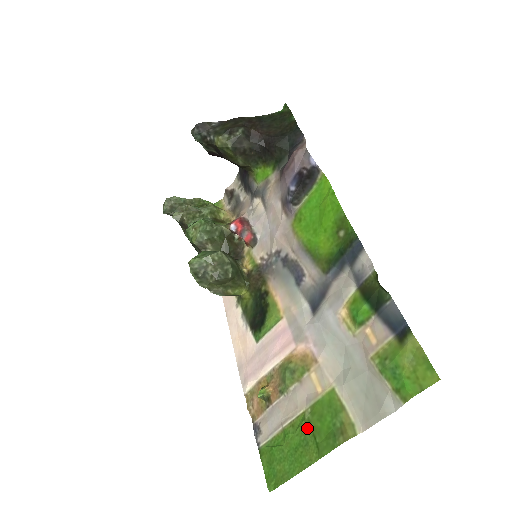
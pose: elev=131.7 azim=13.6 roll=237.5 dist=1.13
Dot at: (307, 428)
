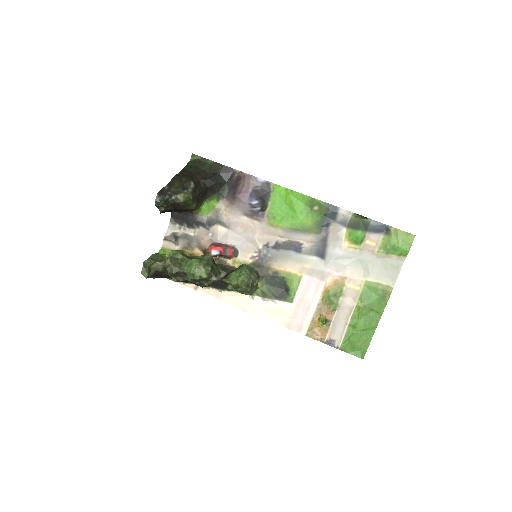
Dot at: (365, 310)
